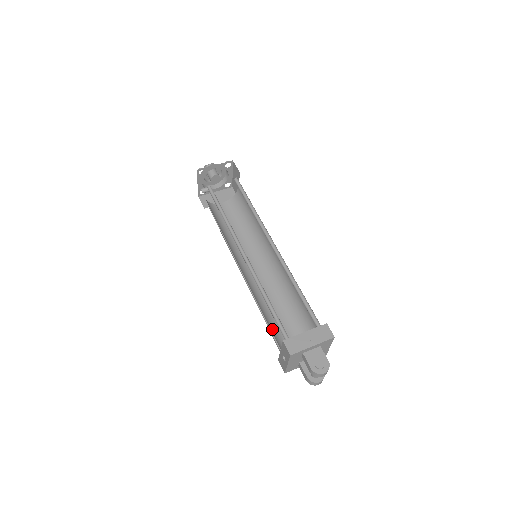
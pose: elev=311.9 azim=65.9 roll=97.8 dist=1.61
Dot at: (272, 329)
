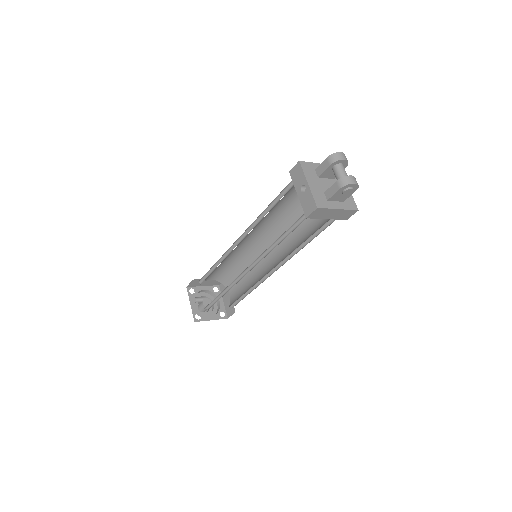
Dot at: occluded
